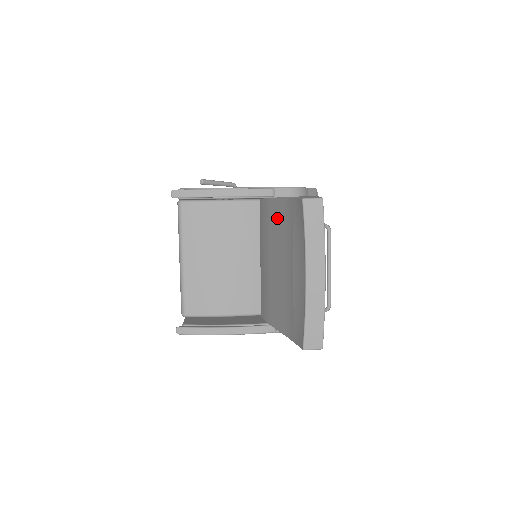
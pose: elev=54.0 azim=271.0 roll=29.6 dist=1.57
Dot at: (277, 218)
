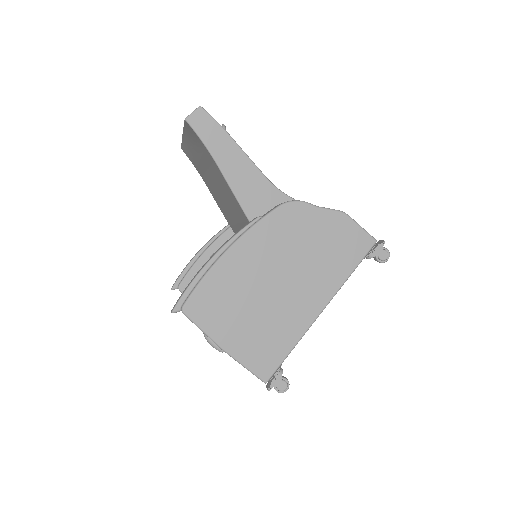
Dot at: occluded
